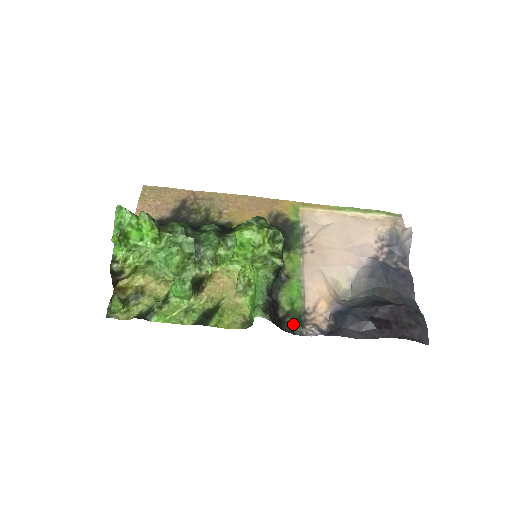
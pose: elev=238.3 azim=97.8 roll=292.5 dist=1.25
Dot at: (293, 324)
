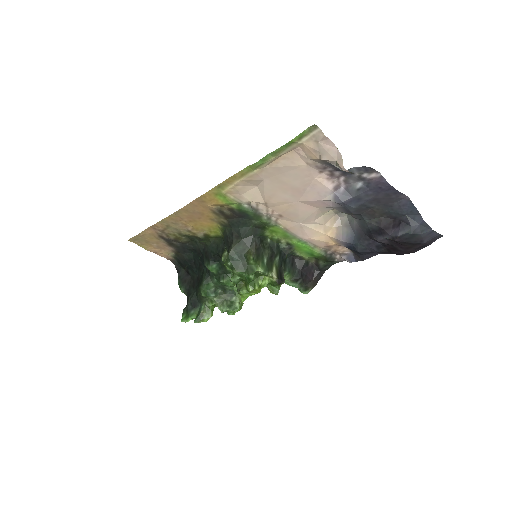
Dot at: (326, 262)
